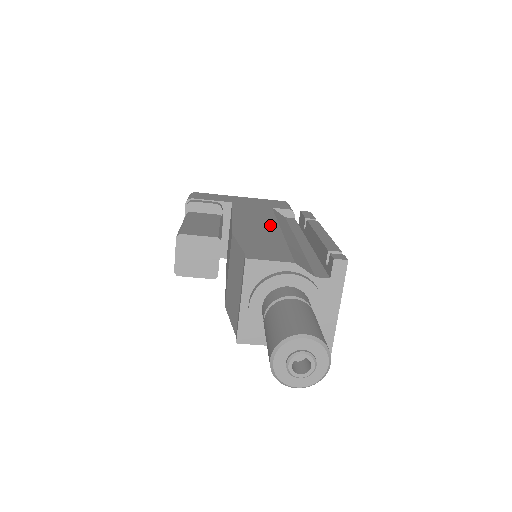
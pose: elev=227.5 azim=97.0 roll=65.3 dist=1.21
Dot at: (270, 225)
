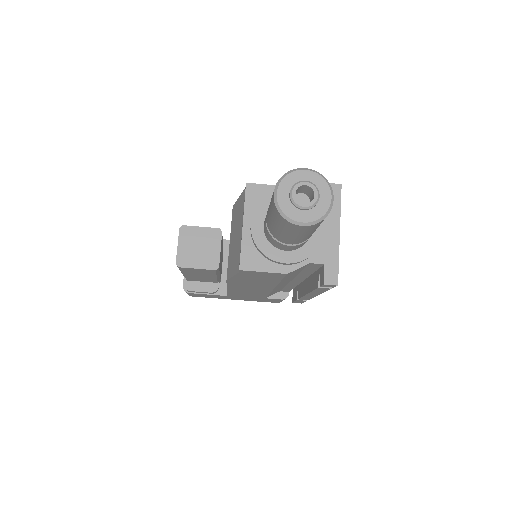
Dot at: occluded
